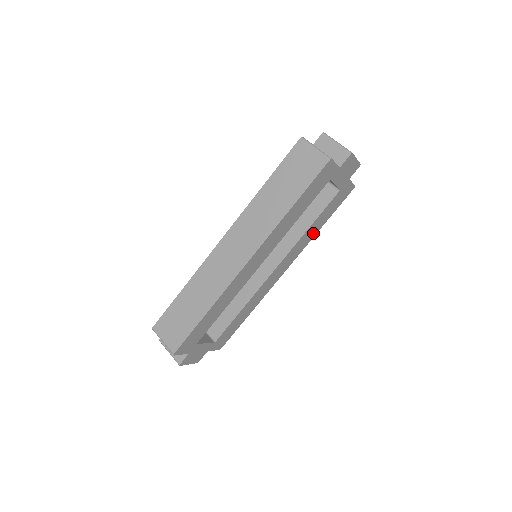
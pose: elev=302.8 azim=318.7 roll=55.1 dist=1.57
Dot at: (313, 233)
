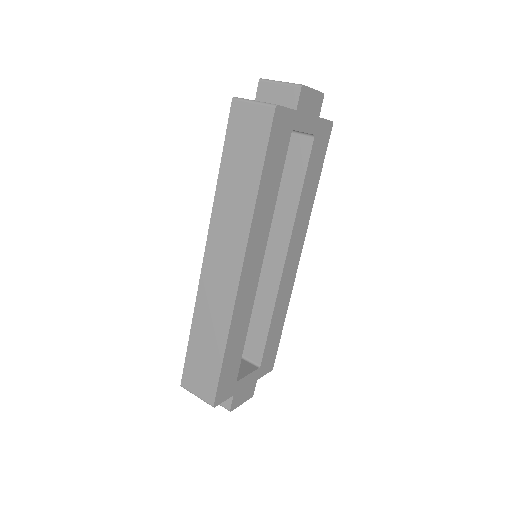
Dot at: (310, 199)
